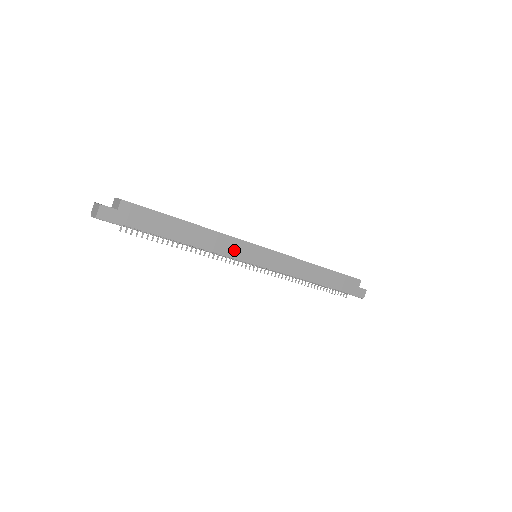
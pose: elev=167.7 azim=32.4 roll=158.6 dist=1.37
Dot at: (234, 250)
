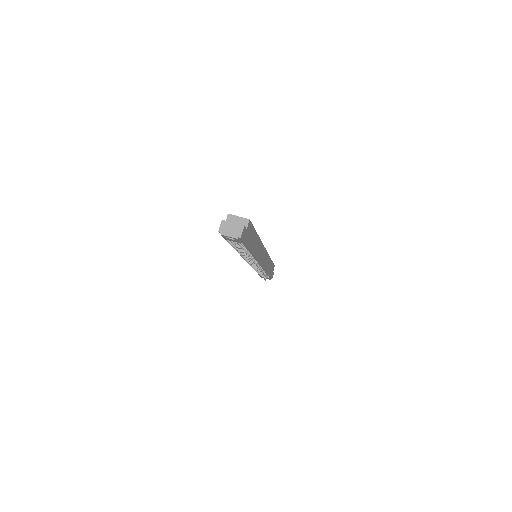
Dot at: (260, 254)
